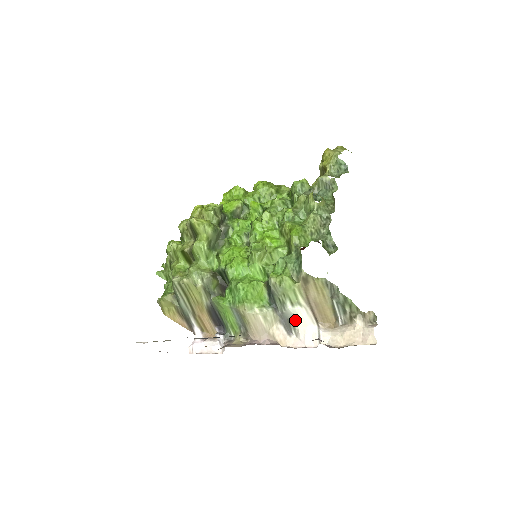
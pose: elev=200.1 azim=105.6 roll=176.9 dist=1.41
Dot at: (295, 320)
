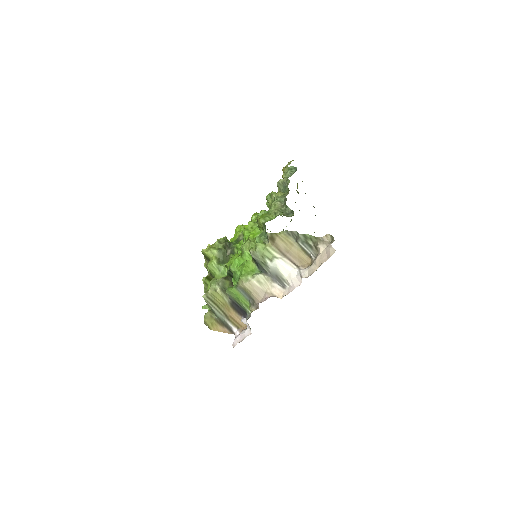
Dot at: (279, 272)
